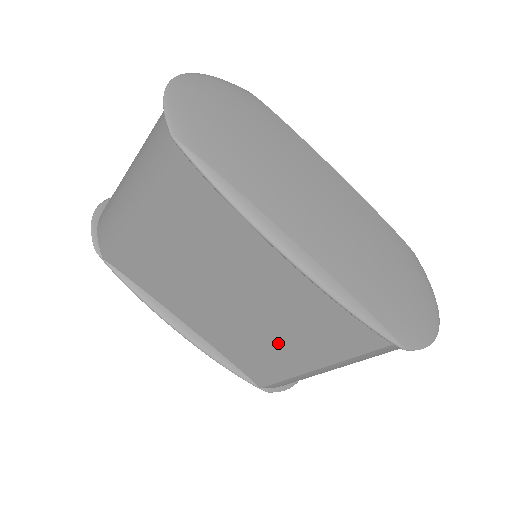
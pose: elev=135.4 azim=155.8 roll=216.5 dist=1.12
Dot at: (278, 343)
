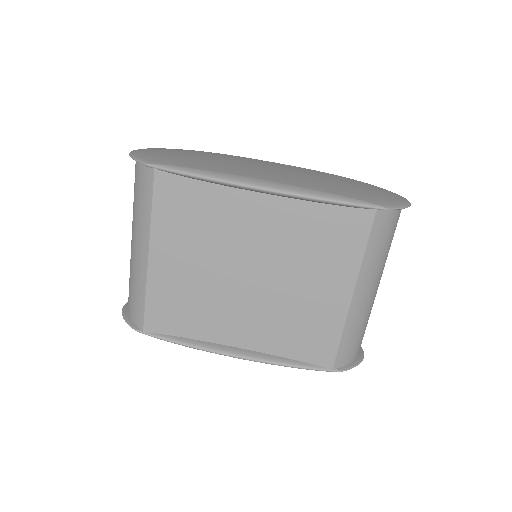
Dot at: (310, 294)
